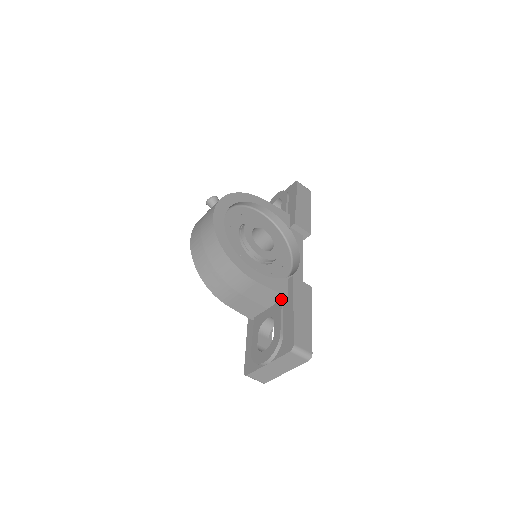
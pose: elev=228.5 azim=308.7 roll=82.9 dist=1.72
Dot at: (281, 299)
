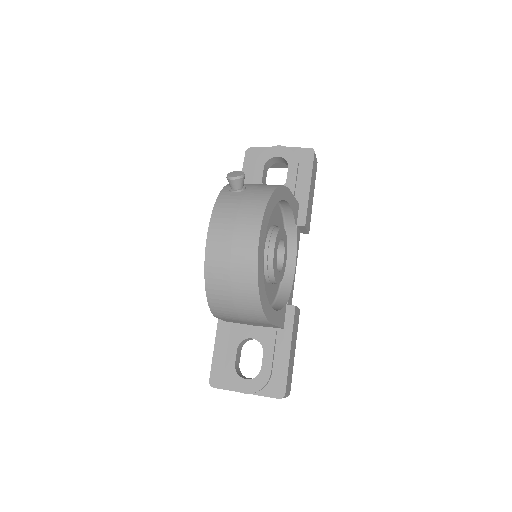
Dot at: (276, 328)
